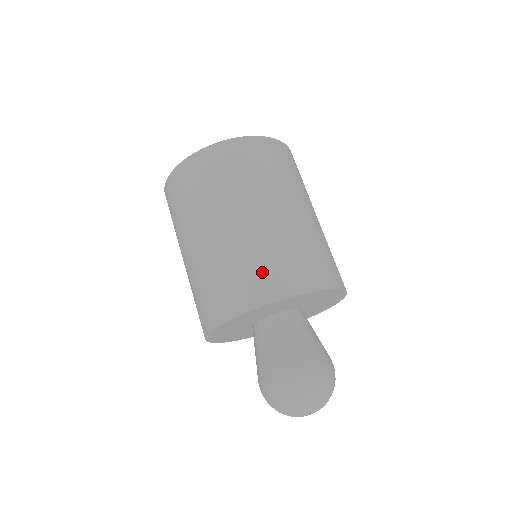
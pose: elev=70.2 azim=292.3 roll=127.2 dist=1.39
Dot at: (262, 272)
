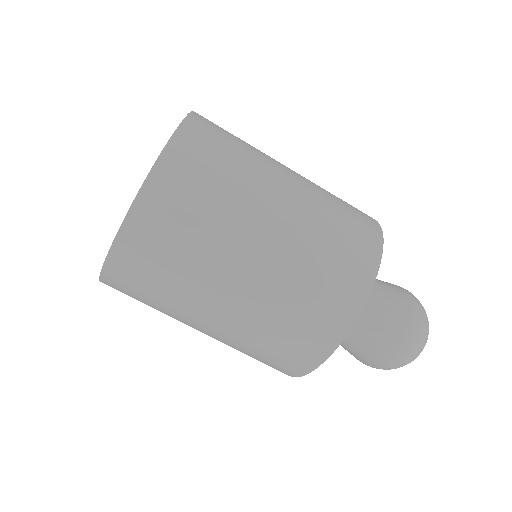
Dot at: (342, 260)
